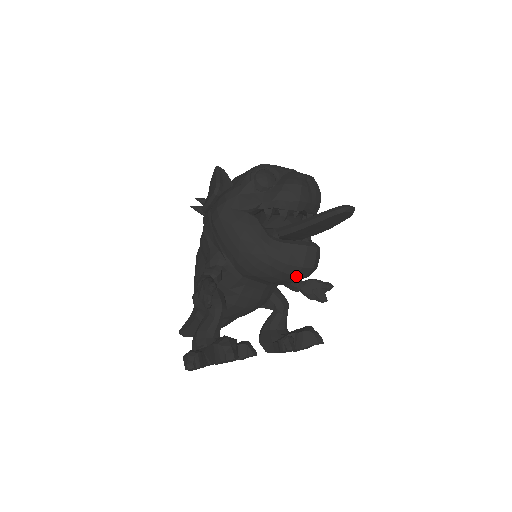
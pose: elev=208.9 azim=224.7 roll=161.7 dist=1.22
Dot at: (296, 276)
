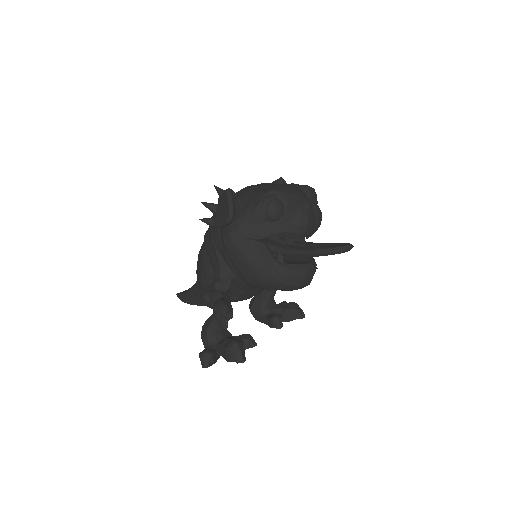
Dot at: occluded
